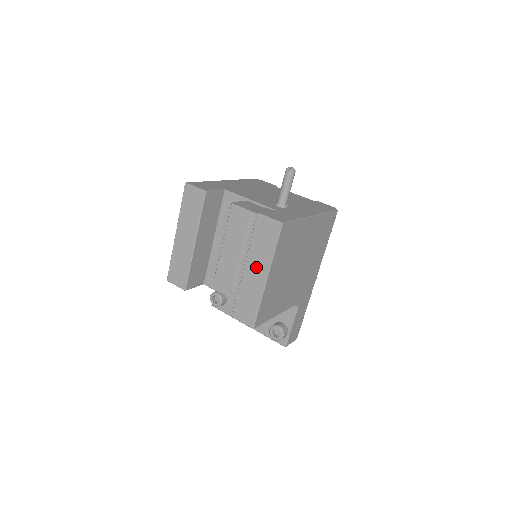
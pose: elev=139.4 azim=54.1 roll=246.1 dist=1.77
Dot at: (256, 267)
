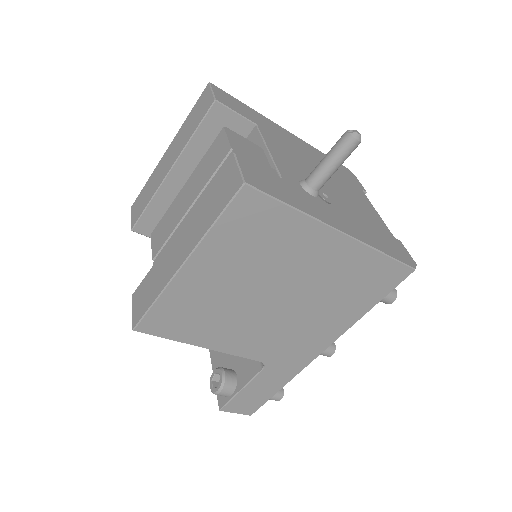
Dot at: (185, 239)
